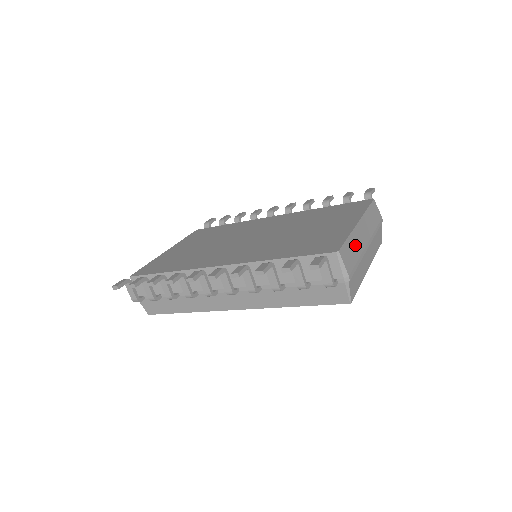
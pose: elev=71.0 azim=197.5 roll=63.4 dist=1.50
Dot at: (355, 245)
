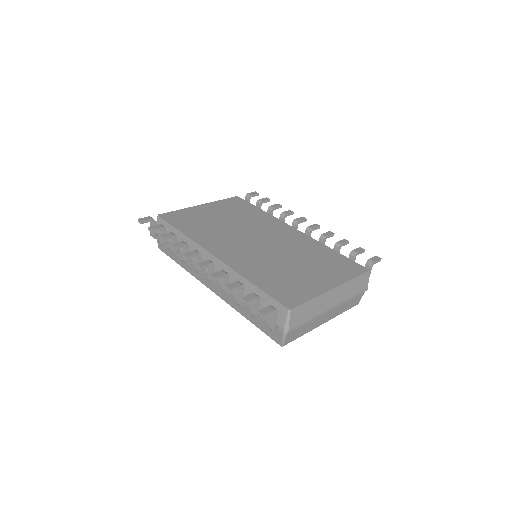
Dot at: (315, 307)
